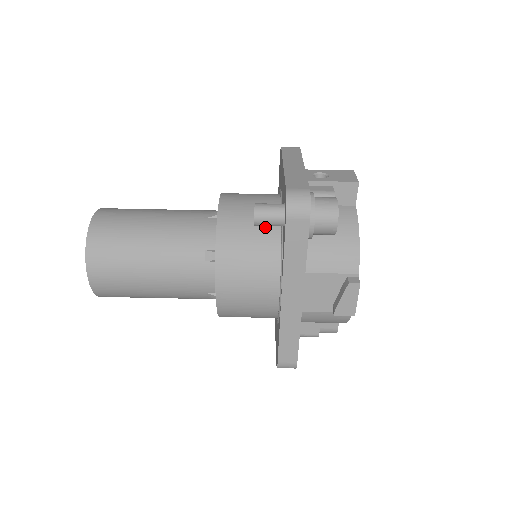
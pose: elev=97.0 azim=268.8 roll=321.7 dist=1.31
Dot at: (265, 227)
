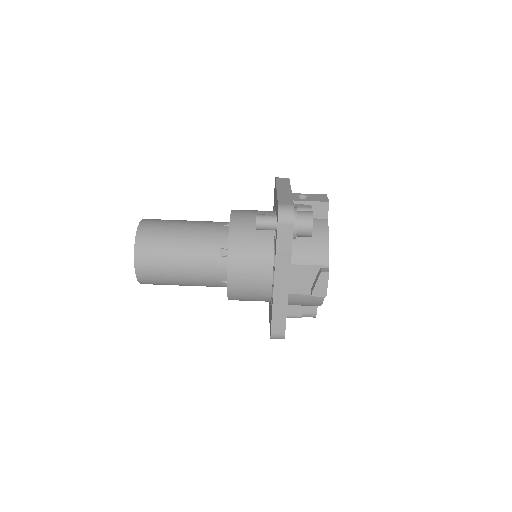
Dot at: (263, 232)
